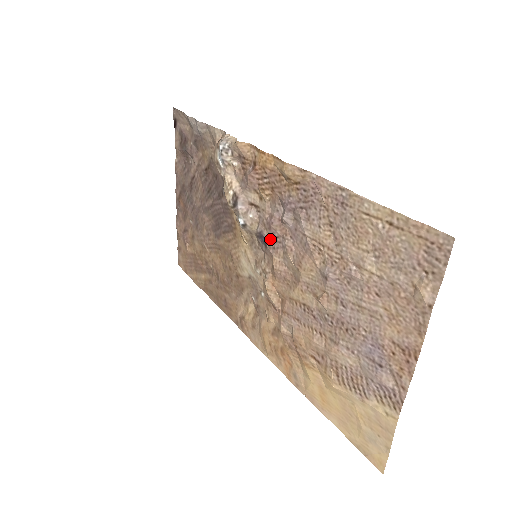
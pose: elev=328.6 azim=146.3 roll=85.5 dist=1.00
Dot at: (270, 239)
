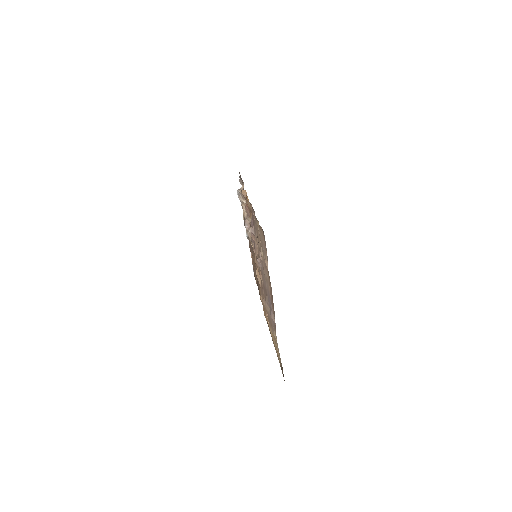
Dot at: (254, 244)
